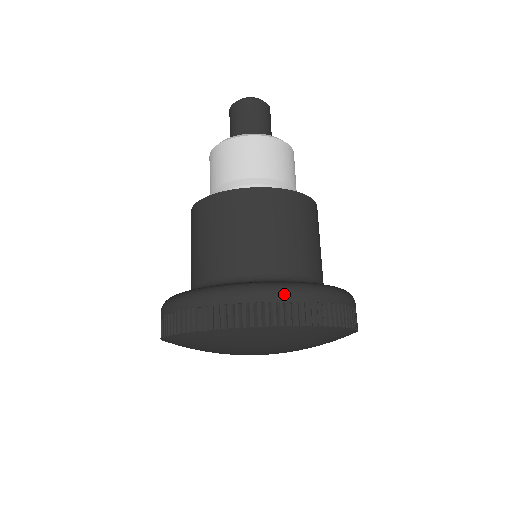
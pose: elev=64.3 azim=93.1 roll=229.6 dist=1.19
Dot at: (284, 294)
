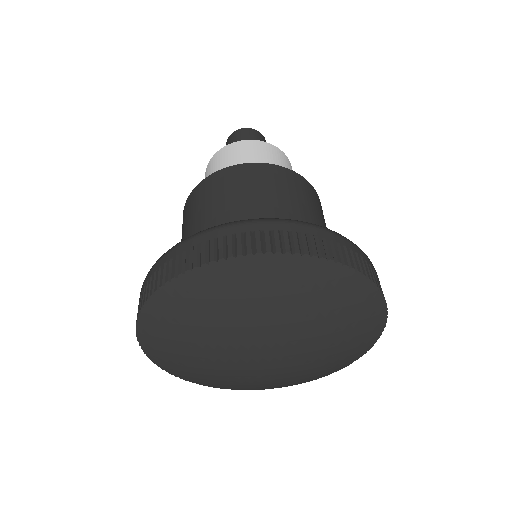
Dot at: (348, 242)
